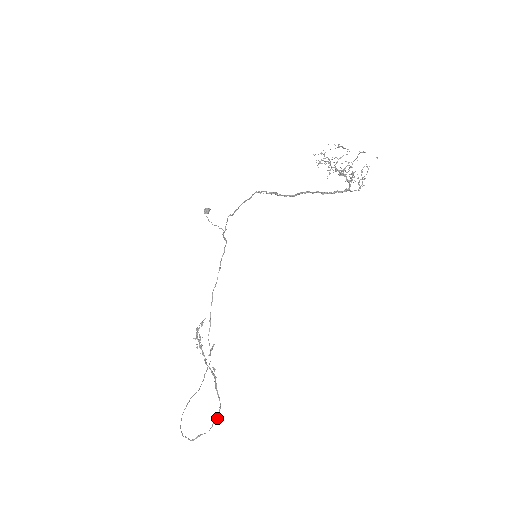
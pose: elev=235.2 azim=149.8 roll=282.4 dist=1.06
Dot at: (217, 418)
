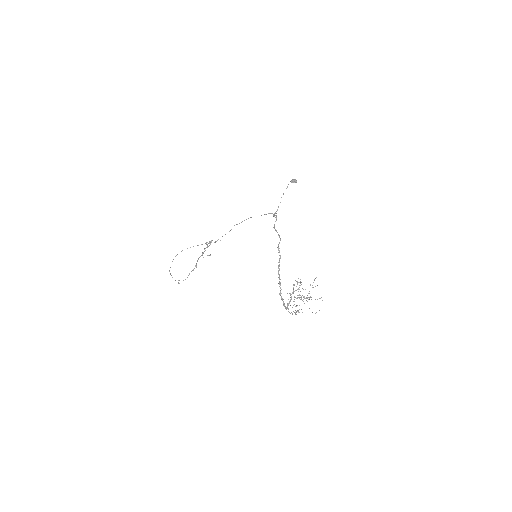
Dot at: (178, 283)
